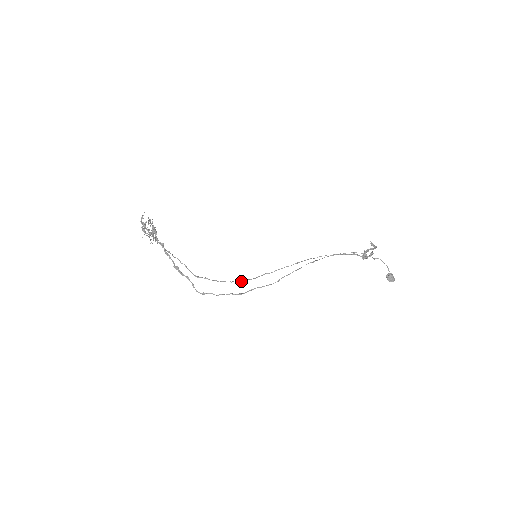
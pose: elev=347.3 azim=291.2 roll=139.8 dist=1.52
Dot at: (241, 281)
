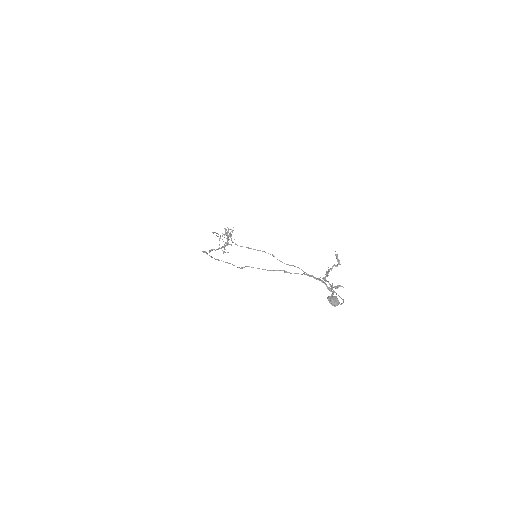
Dot at: (227, 238)
